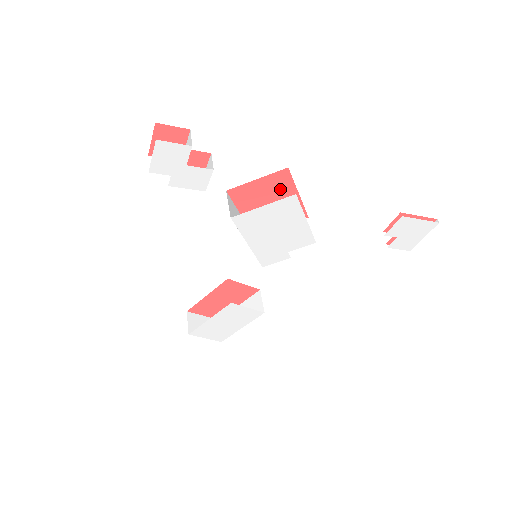
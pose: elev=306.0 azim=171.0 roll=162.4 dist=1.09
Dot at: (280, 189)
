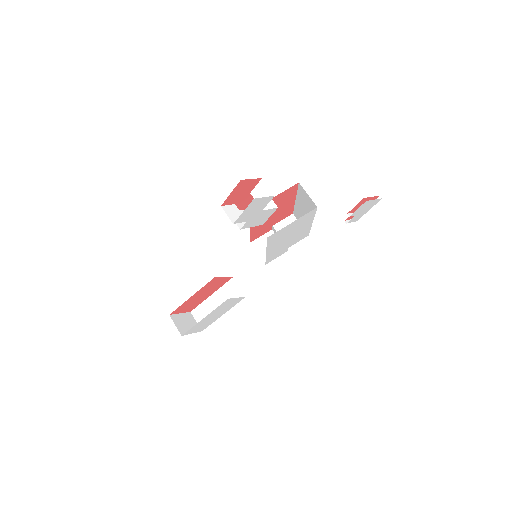
Dot at: (285, 199)
